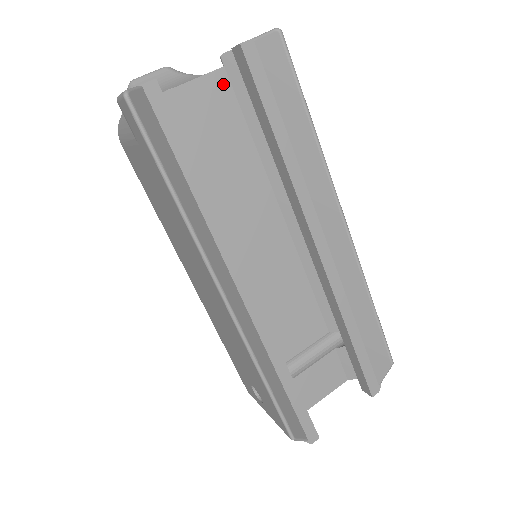
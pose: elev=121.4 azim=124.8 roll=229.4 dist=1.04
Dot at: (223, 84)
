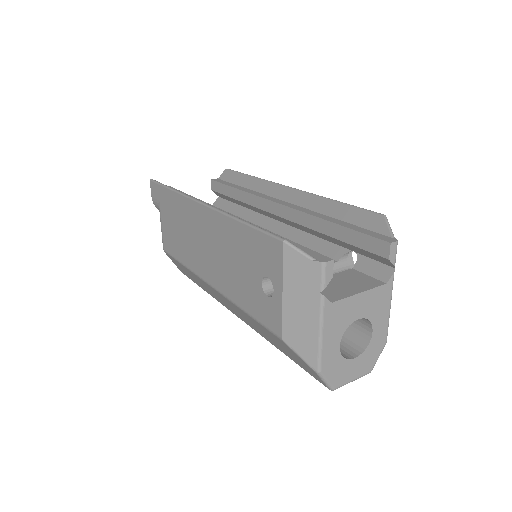
Dot at: occluded
